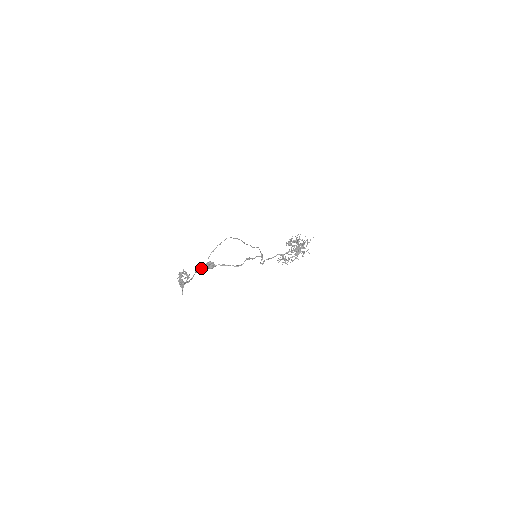
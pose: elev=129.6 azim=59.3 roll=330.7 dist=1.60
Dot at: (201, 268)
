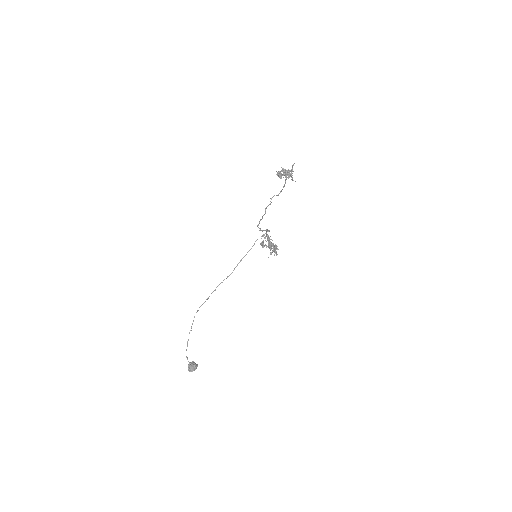
Dot at: (265, 210)
